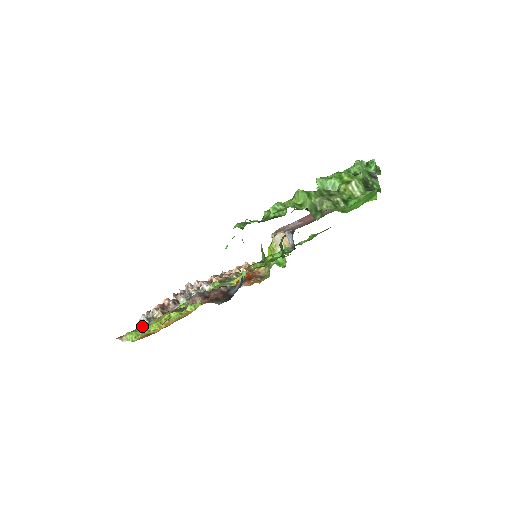
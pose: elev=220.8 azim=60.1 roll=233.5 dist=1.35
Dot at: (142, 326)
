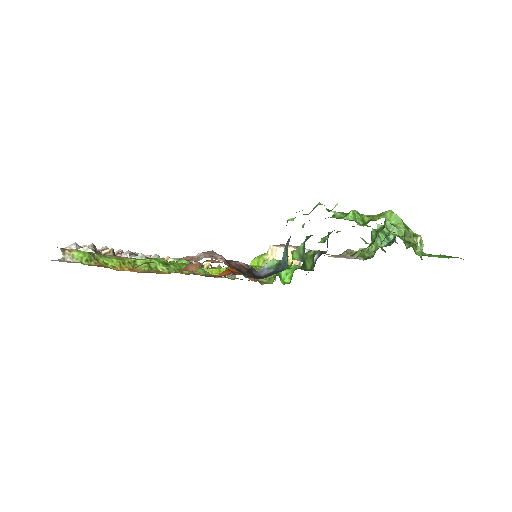
Dot at: (95, 253)
